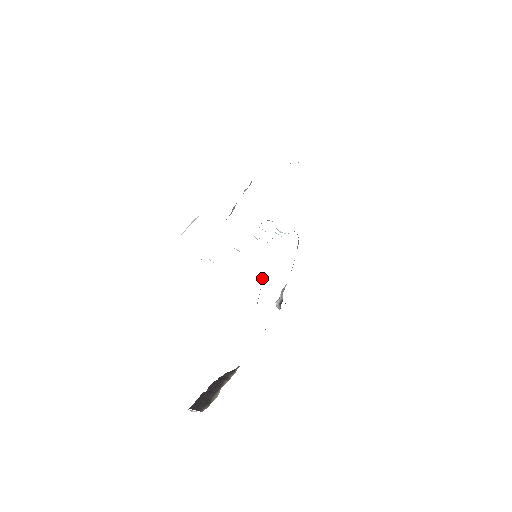
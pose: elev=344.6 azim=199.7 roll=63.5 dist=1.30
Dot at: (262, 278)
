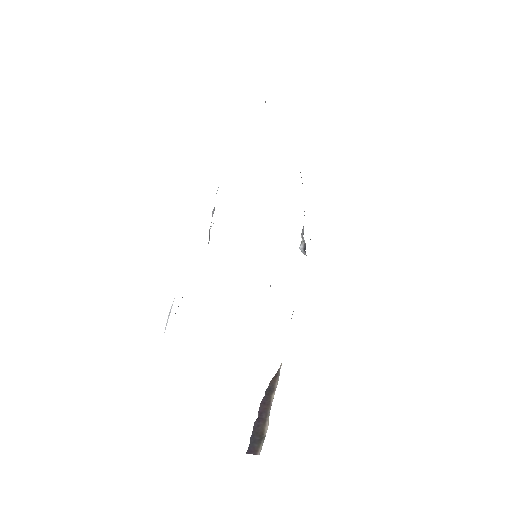
Dot at: (270, 285)
